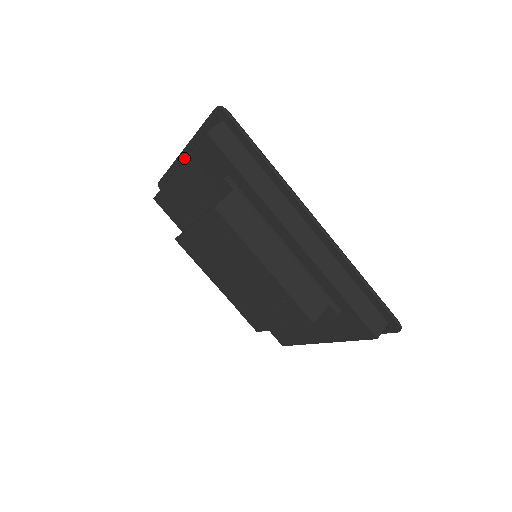
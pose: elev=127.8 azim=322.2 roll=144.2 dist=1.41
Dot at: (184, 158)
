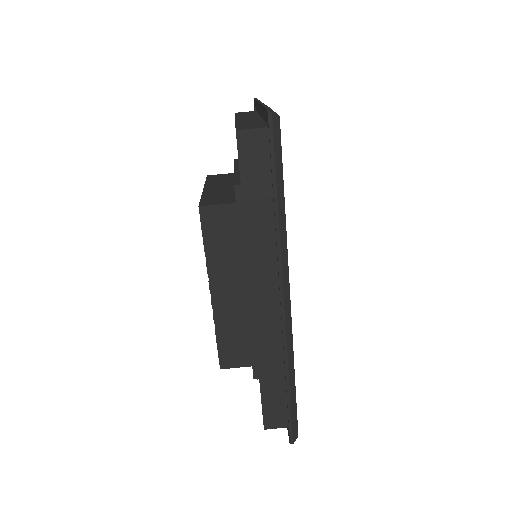
Dot at: (259, 109)
